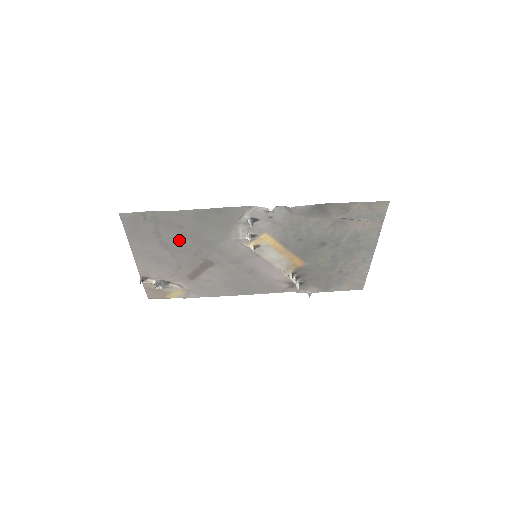
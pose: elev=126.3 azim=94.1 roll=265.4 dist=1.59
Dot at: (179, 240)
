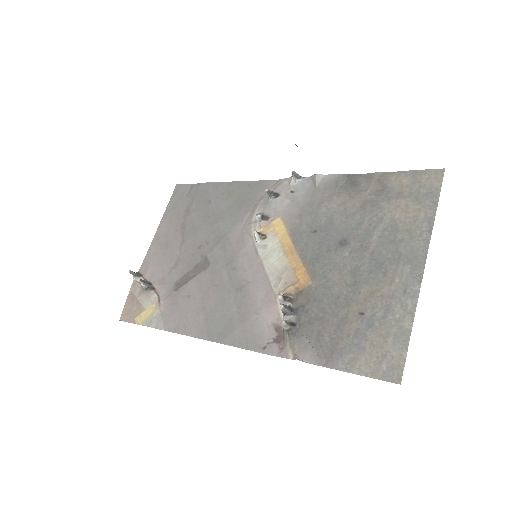
Dot at: (198, 222)
